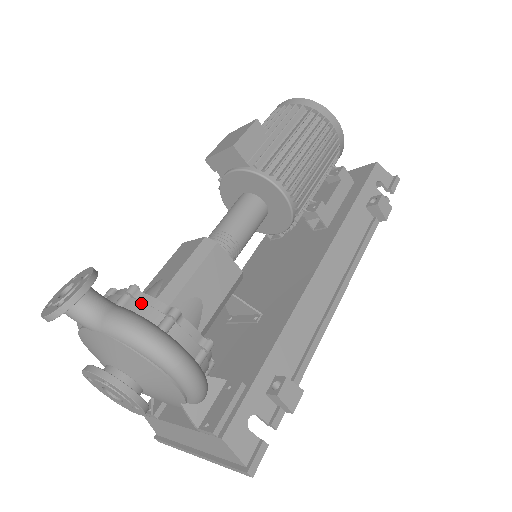
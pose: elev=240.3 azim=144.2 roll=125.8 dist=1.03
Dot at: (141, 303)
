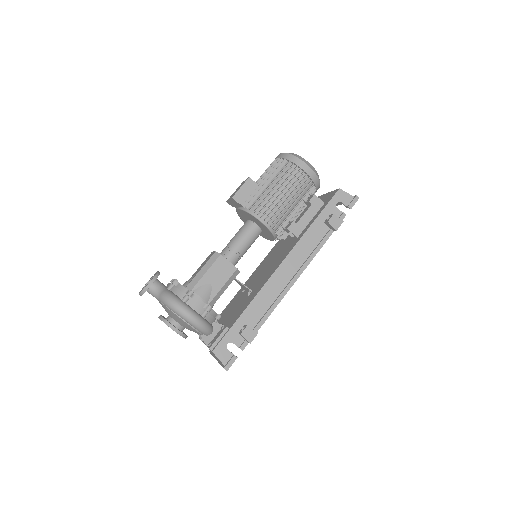
Dot at: (176, 288)
